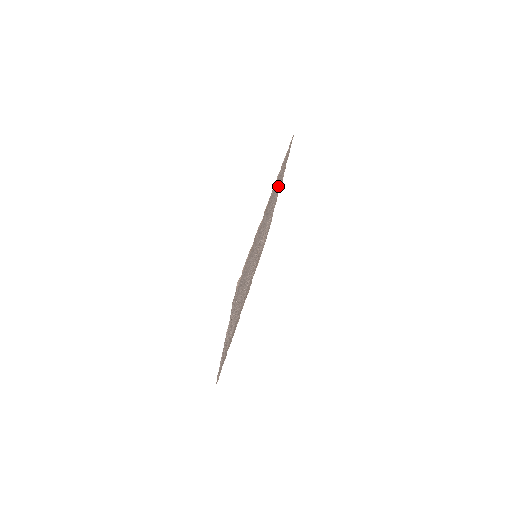
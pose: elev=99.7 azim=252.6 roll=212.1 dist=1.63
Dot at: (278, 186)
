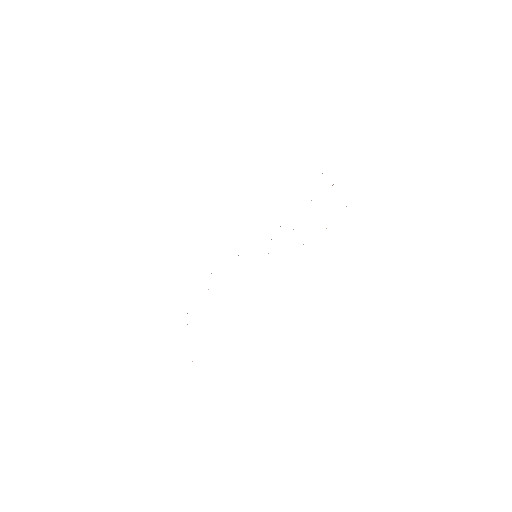
Dot at: occluded
